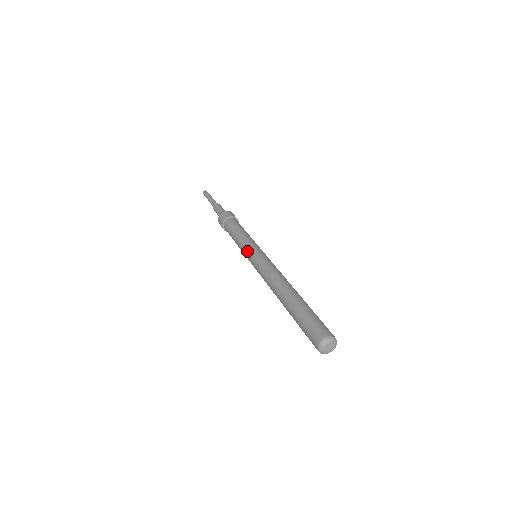
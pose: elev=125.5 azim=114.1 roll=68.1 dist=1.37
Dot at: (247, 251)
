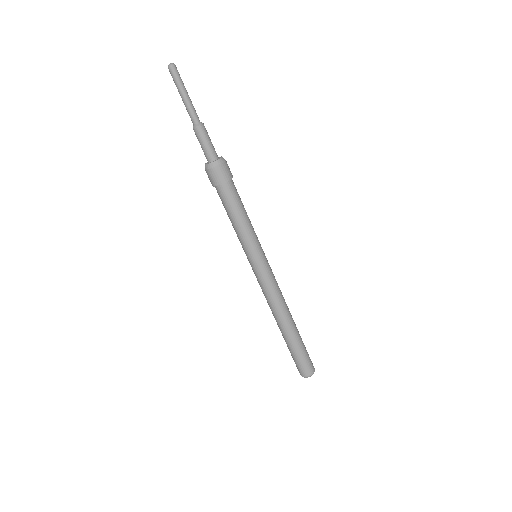
Dot at: (248, 256)
